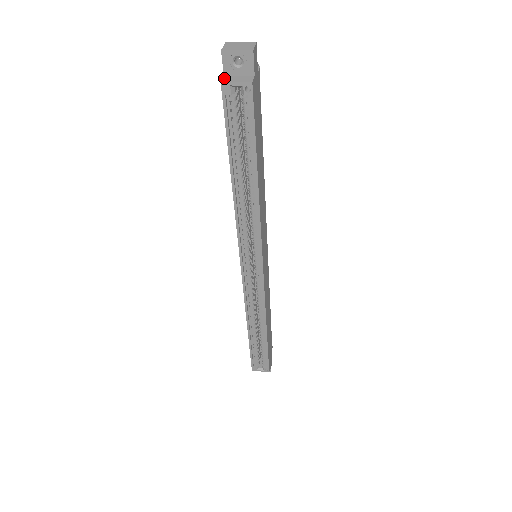
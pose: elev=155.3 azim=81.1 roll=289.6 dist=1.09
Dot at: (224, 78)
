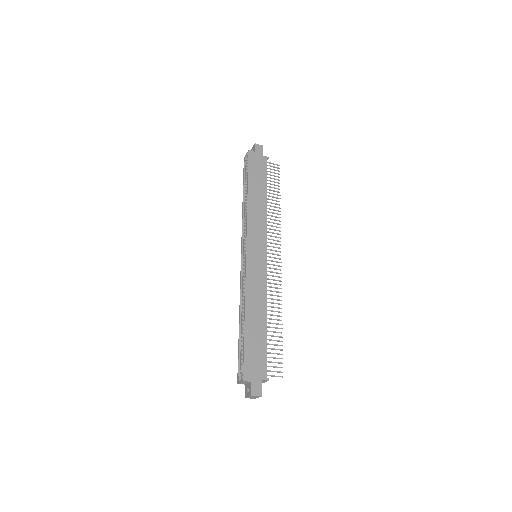
Dot at: occluded
